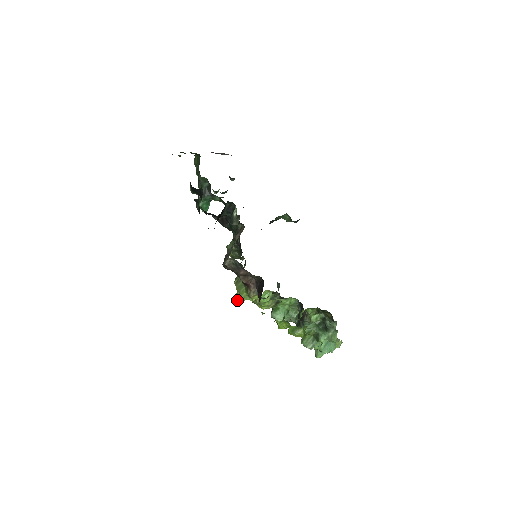
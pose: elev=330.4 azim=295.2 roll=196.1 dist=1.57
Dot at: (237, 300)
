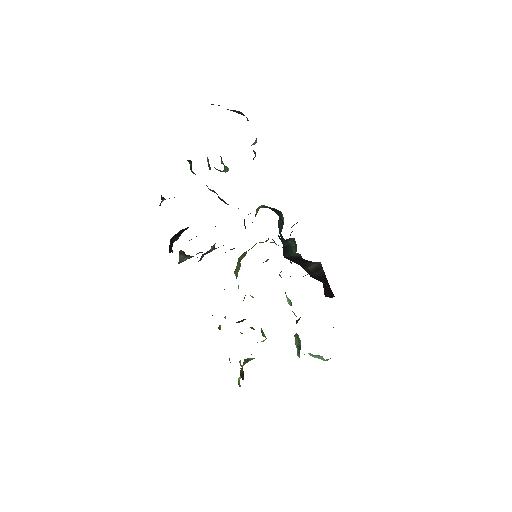
Dot at: (235, 274)
